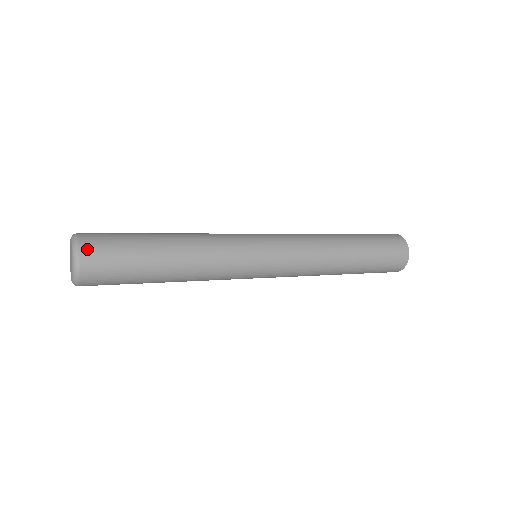
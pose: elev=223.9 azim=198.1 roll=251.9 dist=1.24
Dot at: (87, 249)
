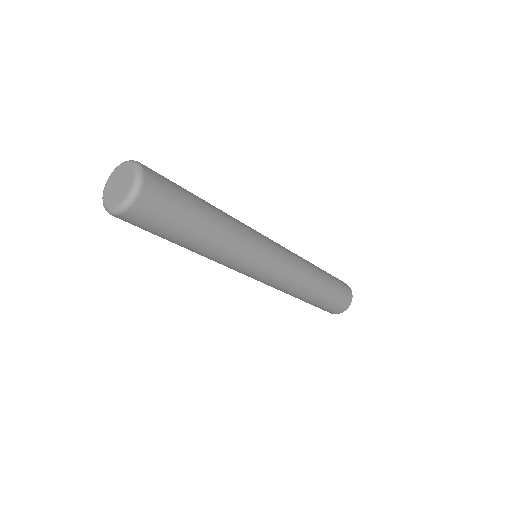
Dot at: (144, 200)
